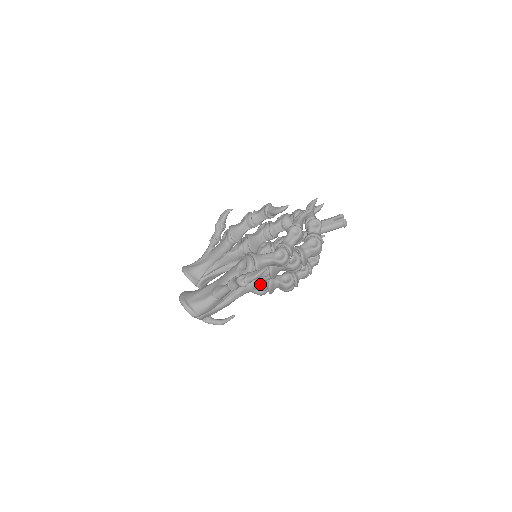
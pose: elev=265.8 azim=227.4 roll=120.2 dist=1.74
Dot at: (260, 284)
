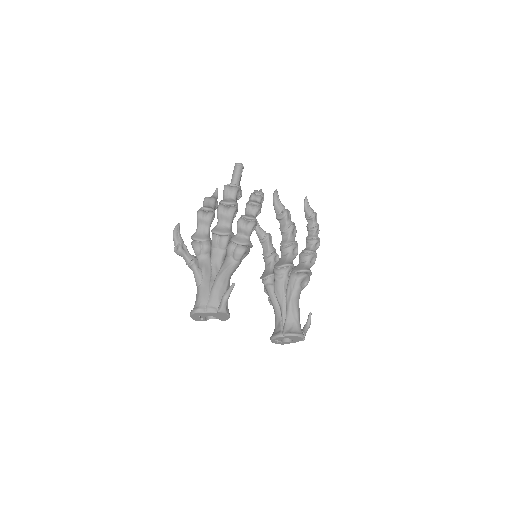
Dot at: occluded
